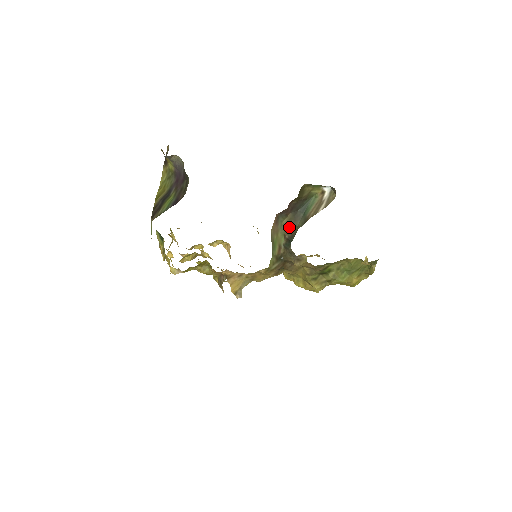
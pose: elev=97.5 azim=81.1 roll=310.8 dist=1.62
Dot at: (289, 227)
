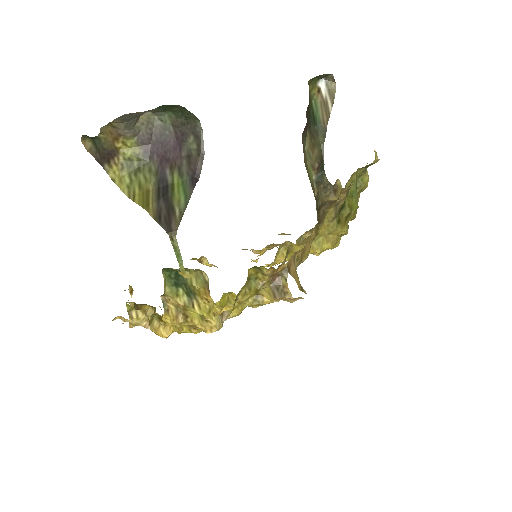
Dot at: (313, 150)
